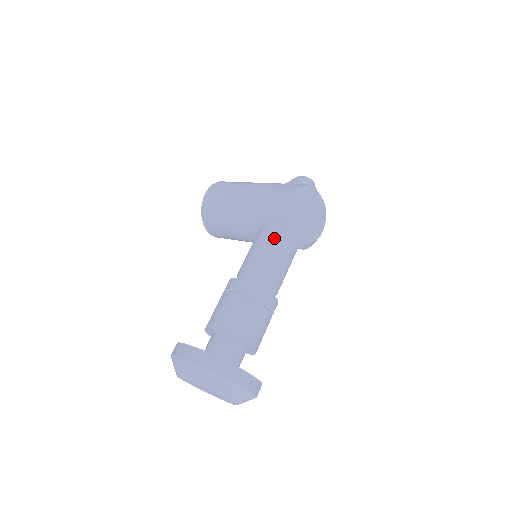
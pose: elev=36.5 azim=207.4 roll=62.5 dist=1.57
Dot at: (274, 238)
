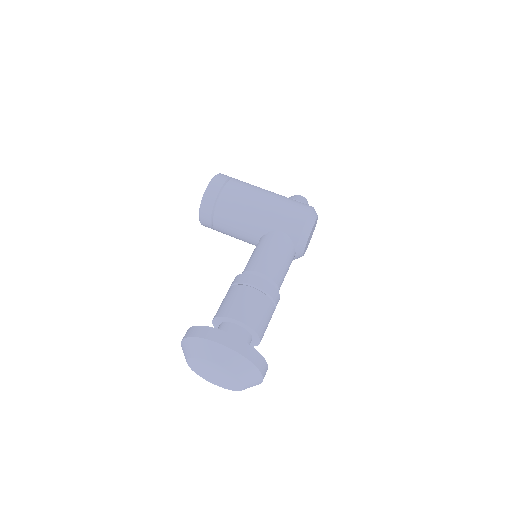
Dot at: (285, 246)
